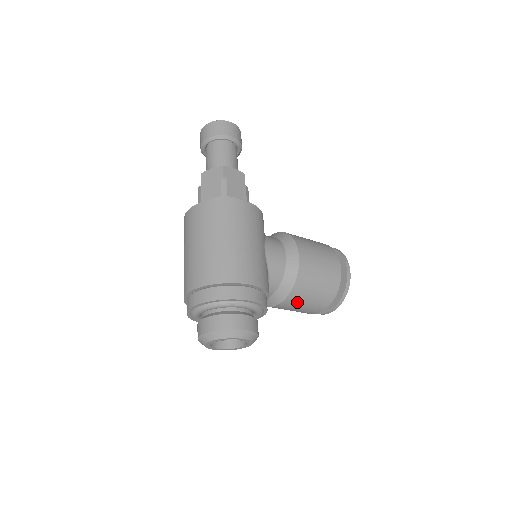
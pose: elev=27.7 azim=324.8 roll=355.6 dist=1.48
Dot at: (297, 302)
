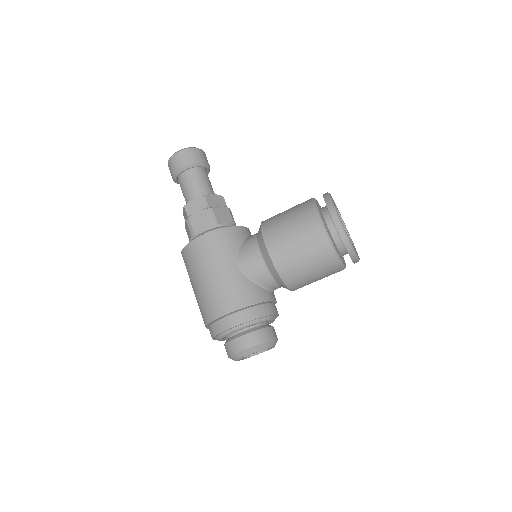
Dot at: (303, 282)
